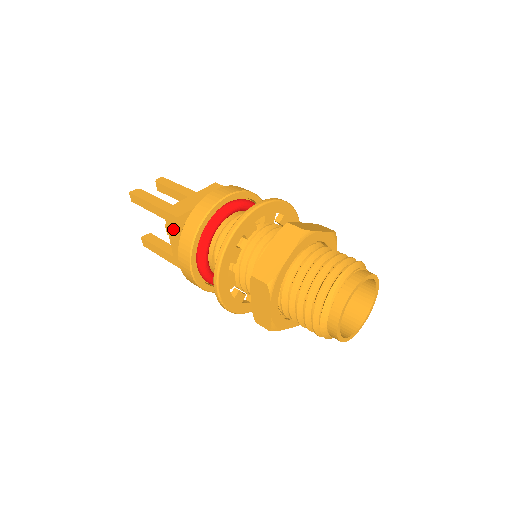
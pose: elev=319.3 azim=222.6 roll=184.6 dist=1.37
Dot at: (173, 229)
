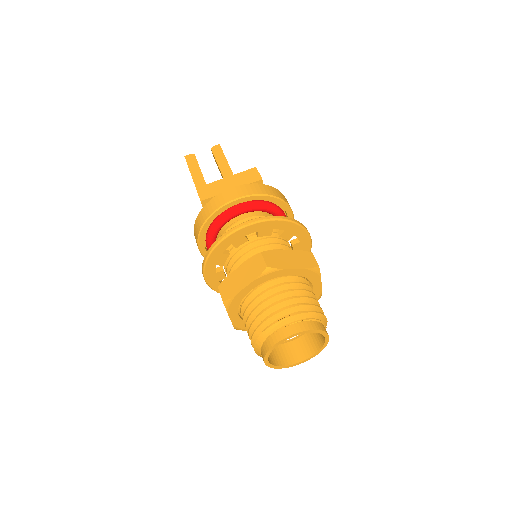
Dot at: occluded
